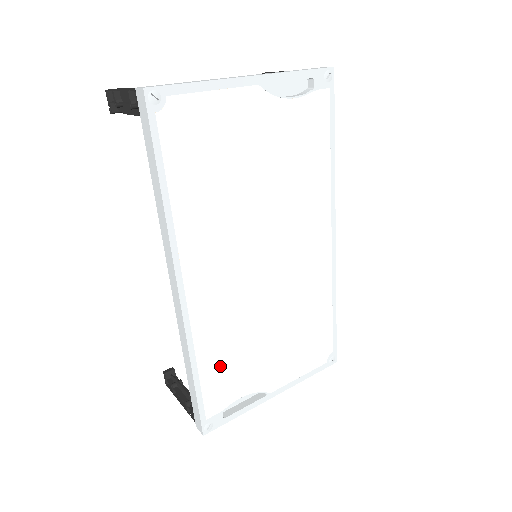
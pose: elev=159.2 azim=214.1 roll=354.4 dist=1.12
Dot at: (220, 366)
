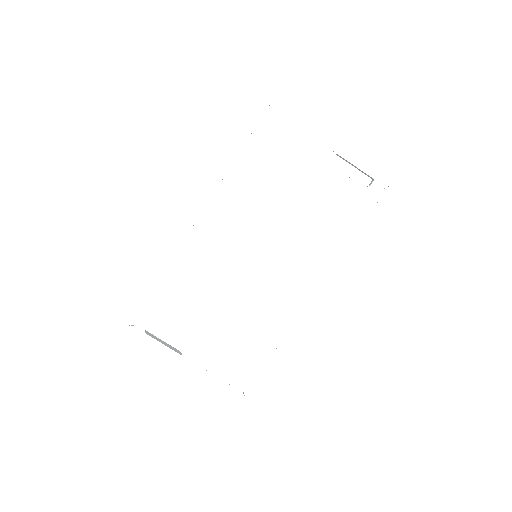
Dot at: (174, 293)
